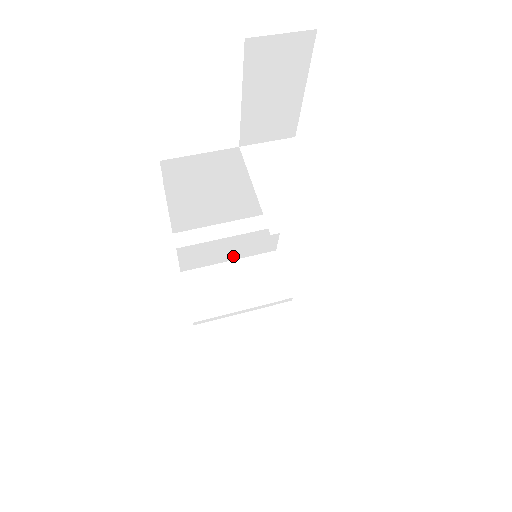
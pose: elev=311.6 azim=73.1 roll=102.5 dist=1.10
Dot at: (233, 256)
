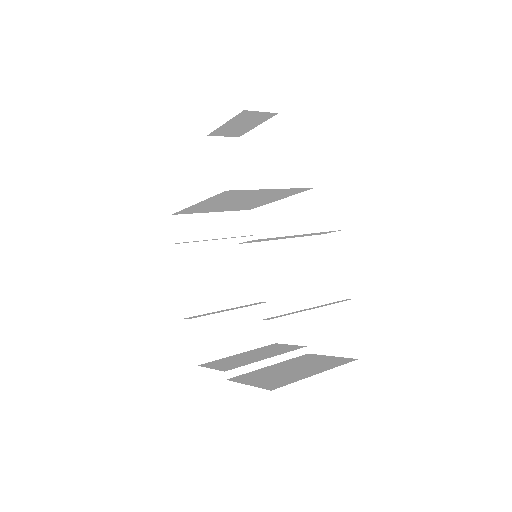
Dot at: (240, 346)
